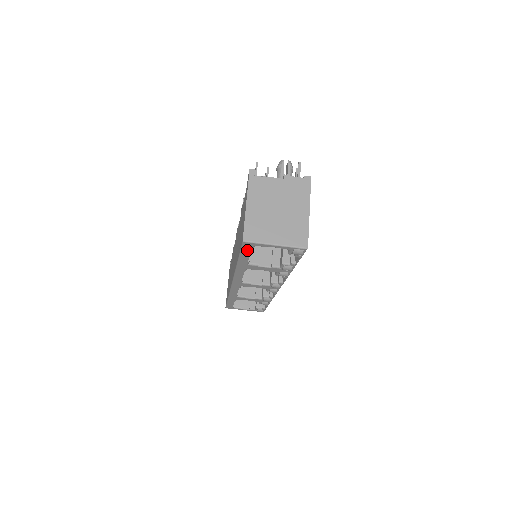
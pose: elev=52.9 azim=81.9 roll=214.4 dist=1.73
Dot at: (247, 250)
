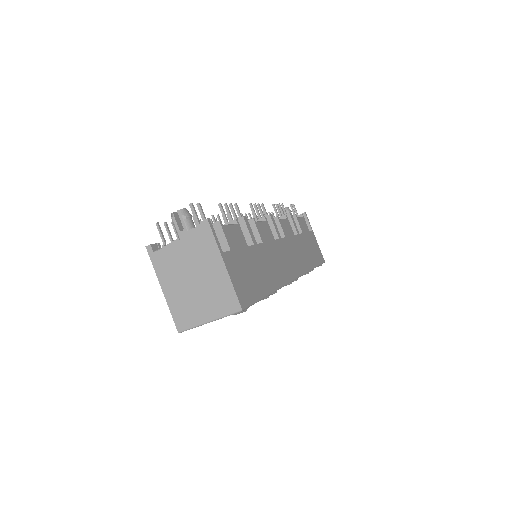
Dot at: occluded
